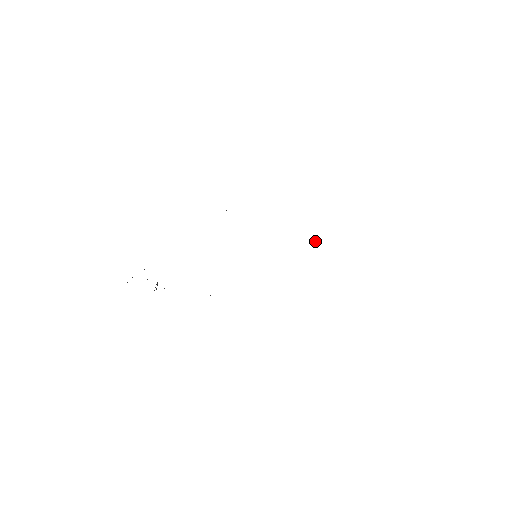
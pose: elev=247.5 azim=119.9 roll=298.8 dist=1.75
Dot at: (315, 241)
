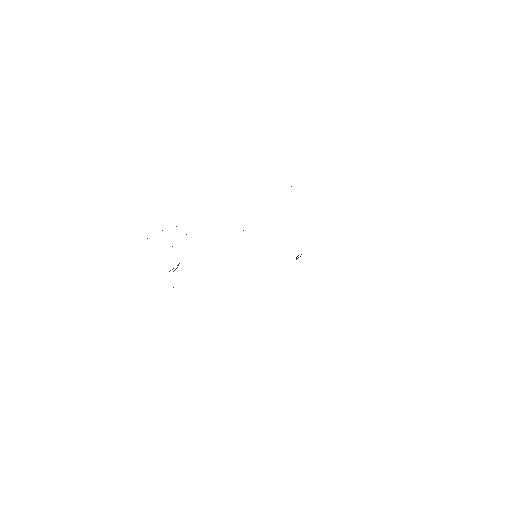
Dot at: (297, 256)
